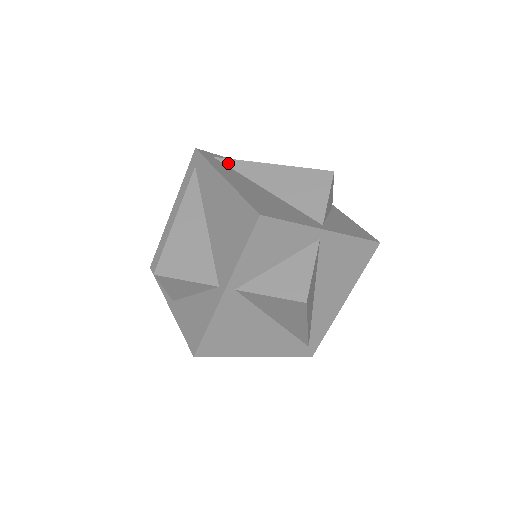
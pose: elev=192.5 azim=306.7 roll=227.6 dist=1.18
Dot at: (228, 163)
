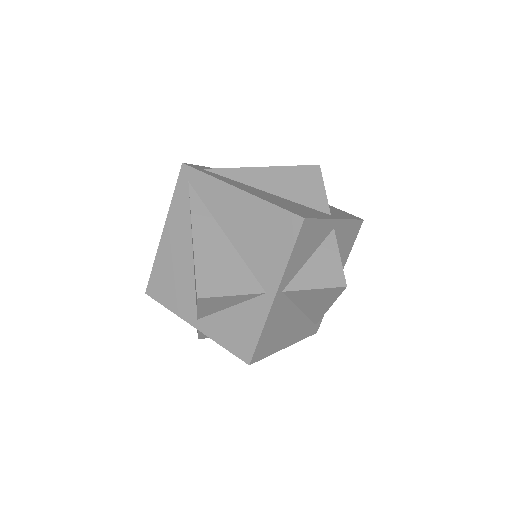
Dot at: (220, 173)
